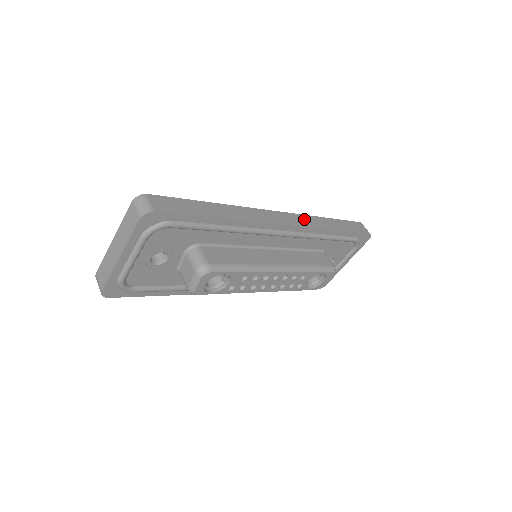
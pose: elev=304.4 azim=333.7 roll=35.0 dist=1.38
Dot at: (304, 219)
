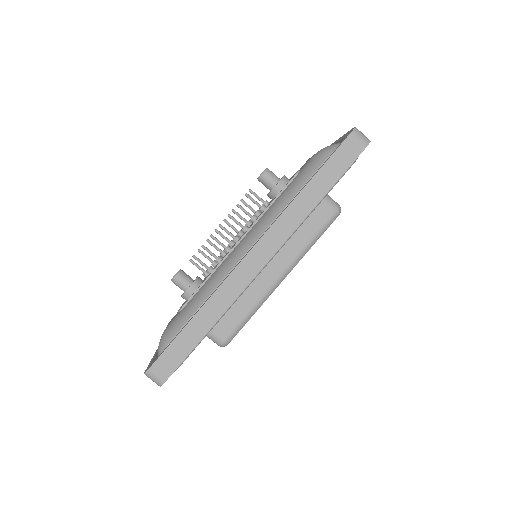
Dot at: (280, 228)
